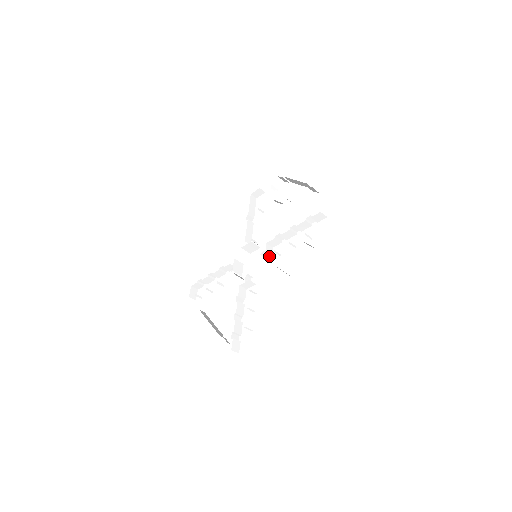
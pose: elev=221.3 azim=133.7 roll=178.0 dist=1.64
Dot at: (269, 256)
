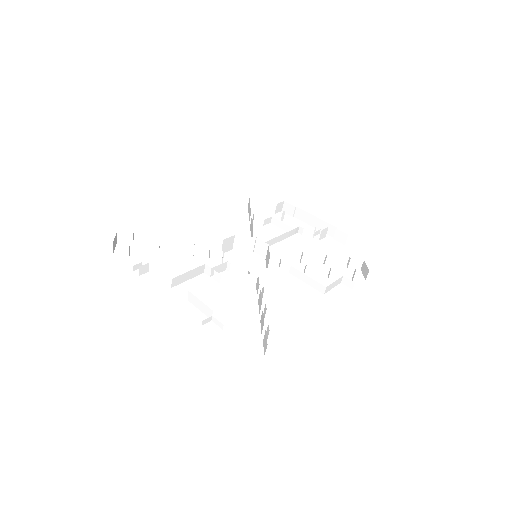
Dot at: (283, 265)
